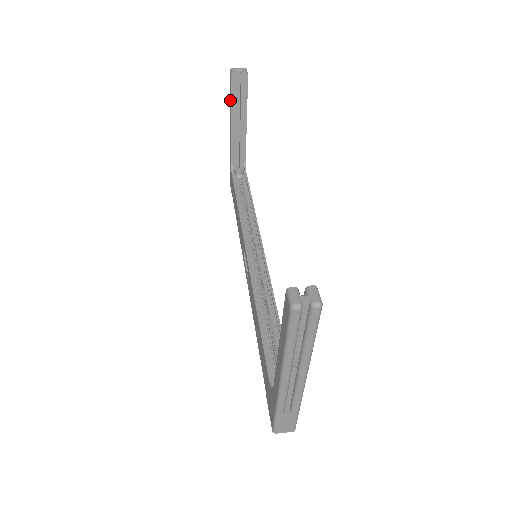
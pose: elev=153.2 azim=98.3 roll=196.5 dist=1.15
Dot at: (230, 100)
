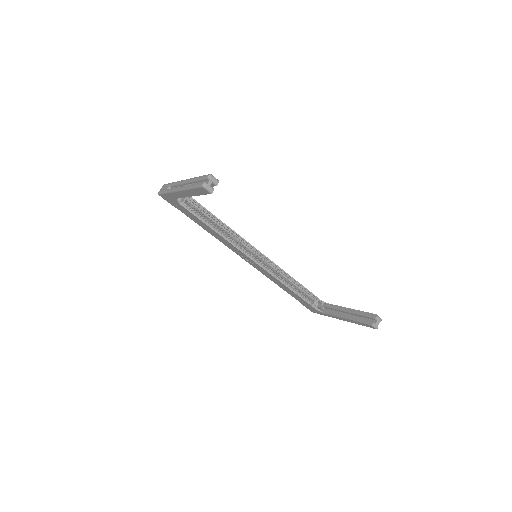
Dot at: (195, 192)
